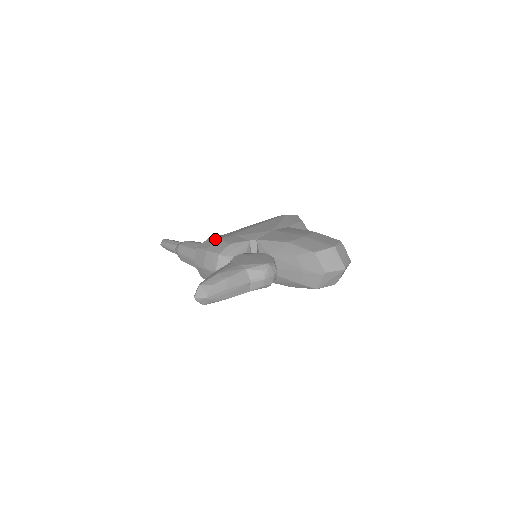
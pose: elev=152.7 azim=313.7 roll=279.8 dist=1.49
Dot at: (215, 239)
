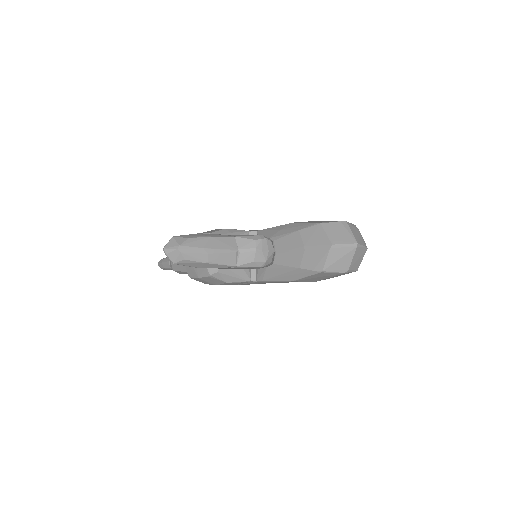
Dot at: occluded
